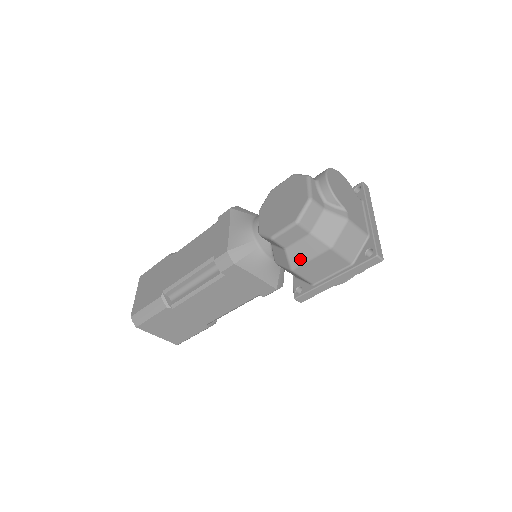
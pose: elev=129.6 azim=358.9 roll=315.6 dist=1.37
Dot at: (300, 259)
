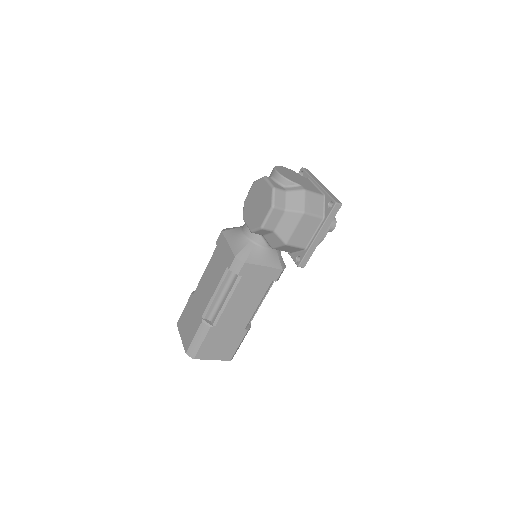
Dot at: (287, 233)
